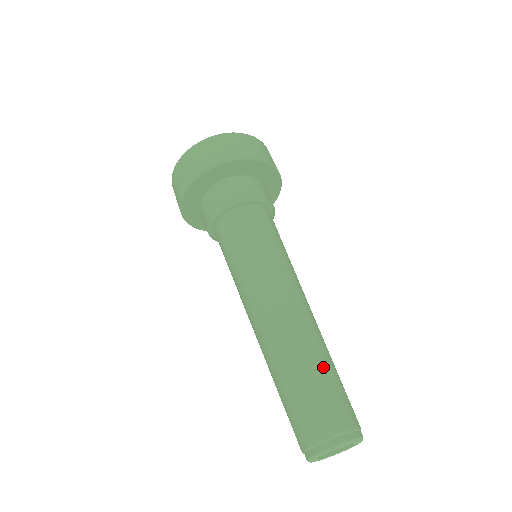
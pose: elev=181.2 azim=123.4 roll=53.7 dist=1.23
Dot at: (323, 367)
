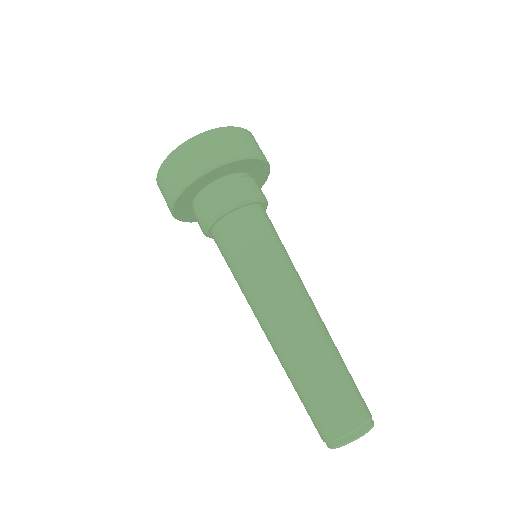
Dot at: (344, 364)
